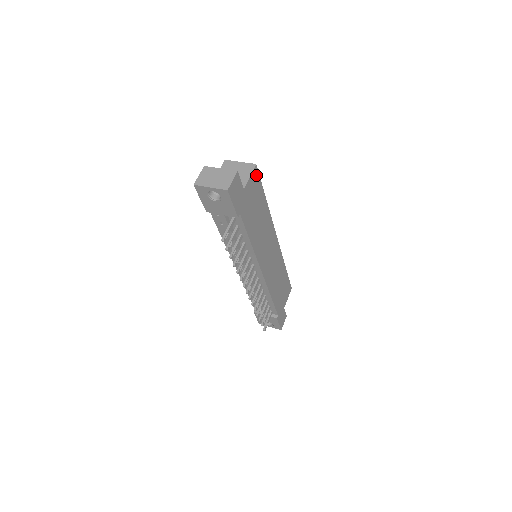
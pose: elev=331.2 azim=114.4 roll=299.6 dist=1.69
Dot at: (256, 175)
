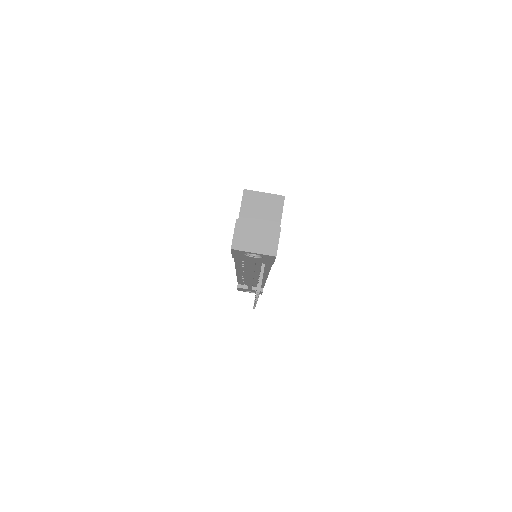
Dot at: occluded
